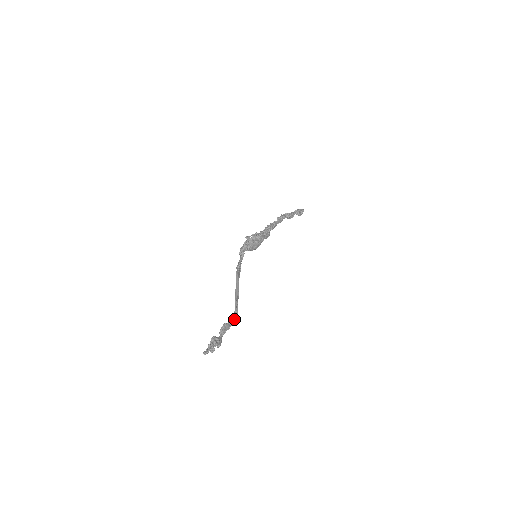
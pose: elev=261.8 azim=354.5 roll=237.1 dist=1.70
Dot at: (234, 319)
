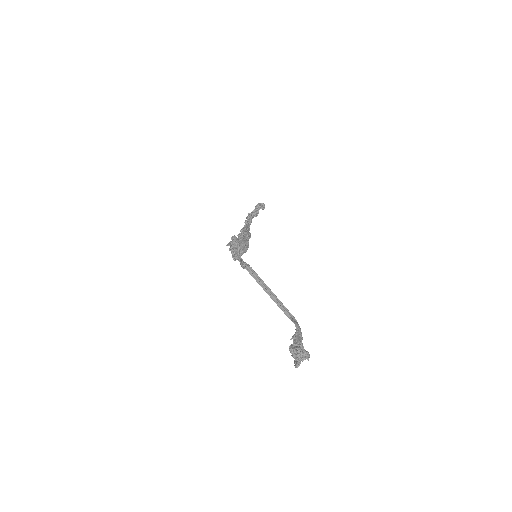
Dot at: (297, 326)
